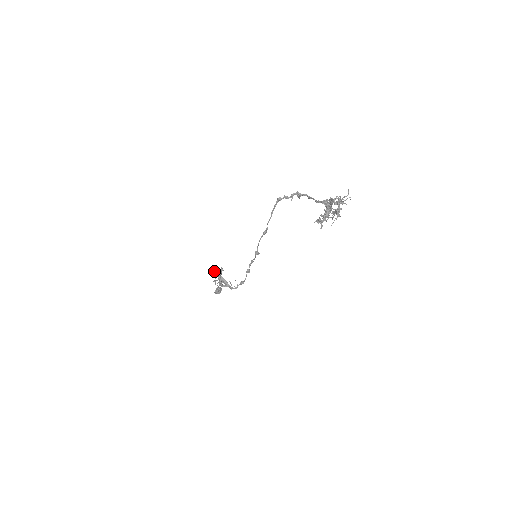
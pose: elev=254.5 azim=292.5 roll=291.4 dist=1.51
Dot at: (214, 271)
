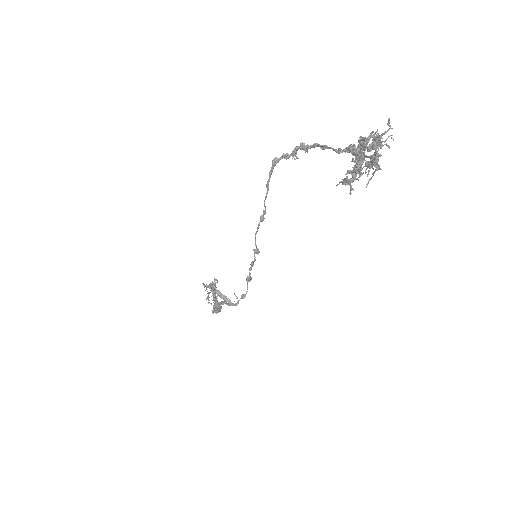
Dot at: occluded
